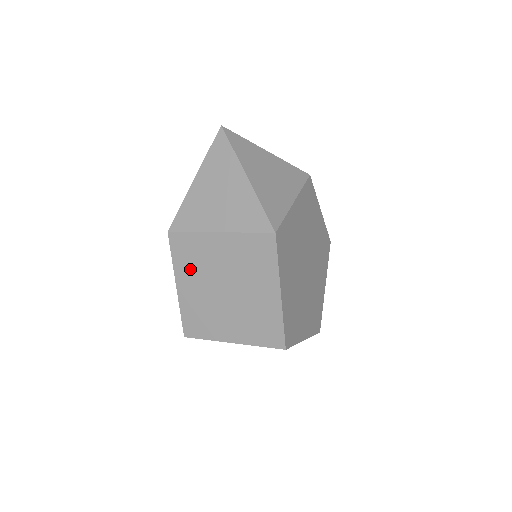
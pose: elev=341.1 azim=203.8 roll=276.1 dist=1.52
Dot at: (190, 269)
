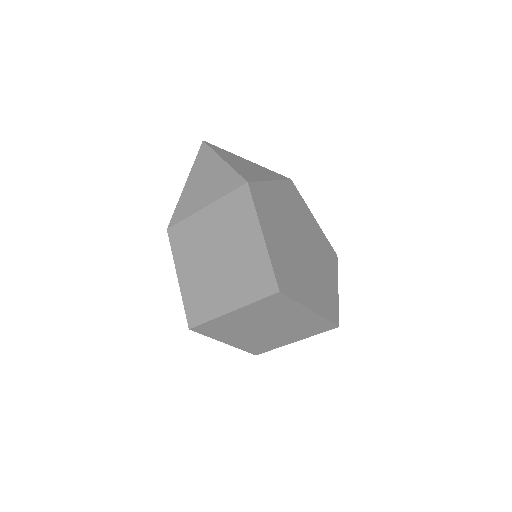
Dot at: (187, 254)
